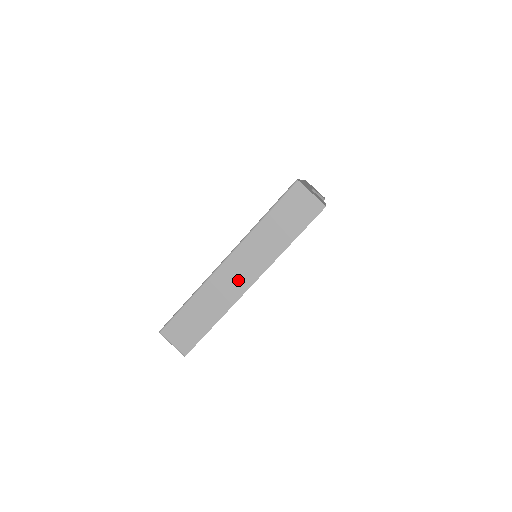
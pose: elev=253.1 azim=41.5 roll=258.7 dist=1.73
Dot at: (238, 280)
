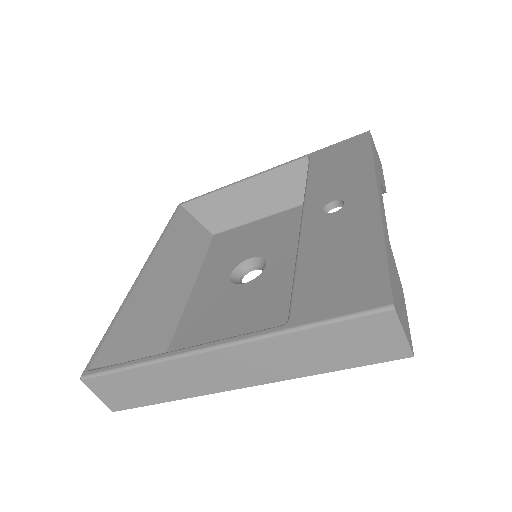
Dot at: (223, 376)
